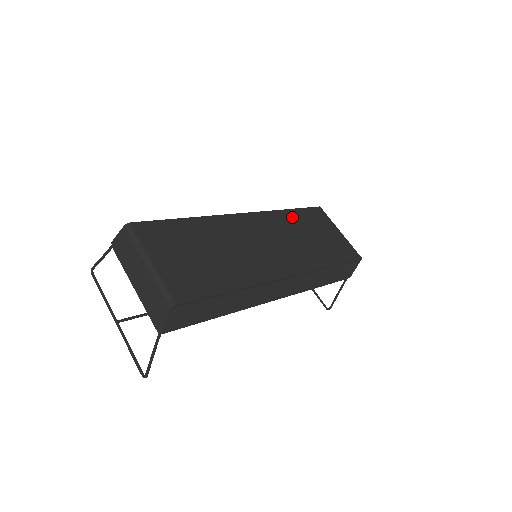
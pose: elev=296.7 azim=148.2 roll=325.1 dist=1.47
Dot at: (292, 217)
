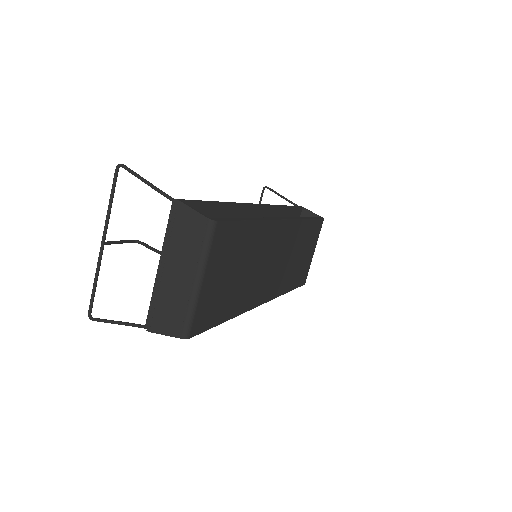
Dot at: (305, 230)
